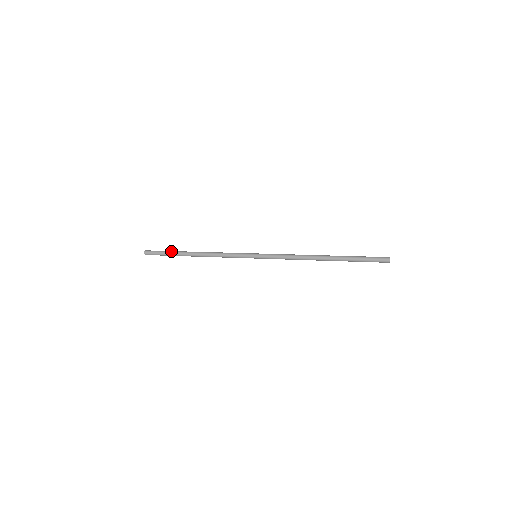
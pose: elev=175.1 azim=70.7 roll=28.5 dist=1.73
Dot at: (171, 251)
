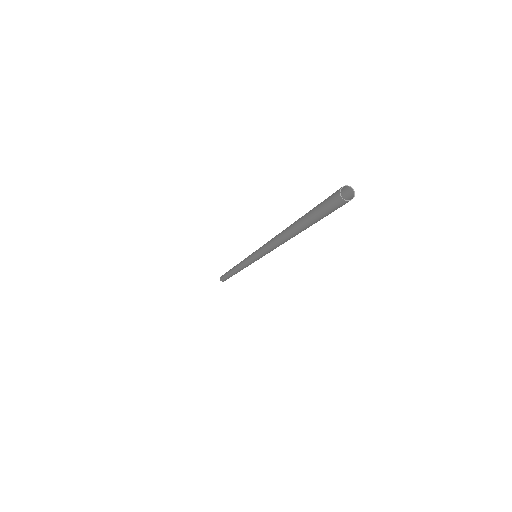
Dot at: occluded
